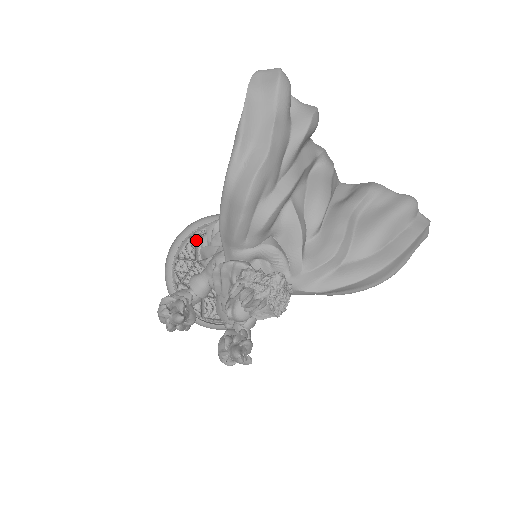
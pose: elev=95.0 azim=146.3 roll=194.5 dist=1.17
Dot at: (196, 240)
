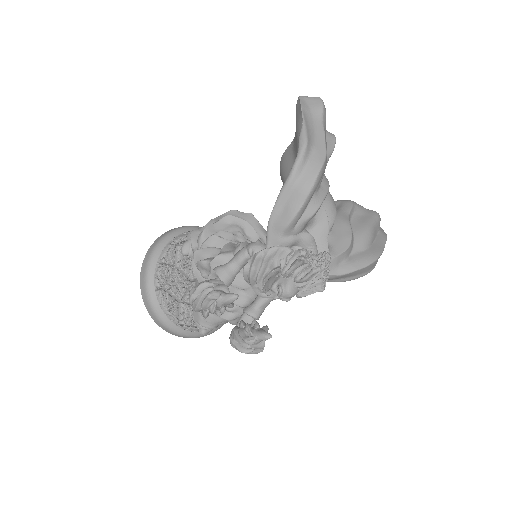
Dot at: occluded
